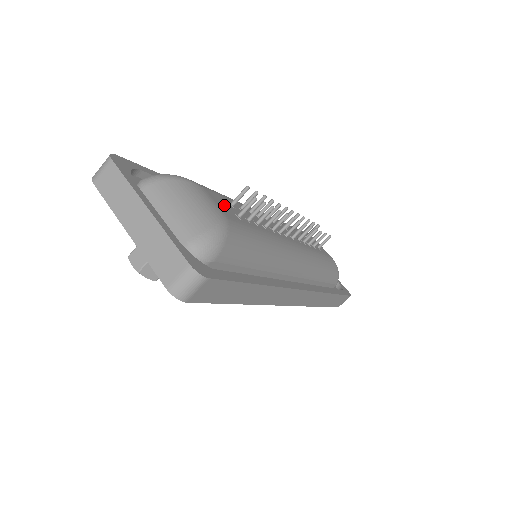
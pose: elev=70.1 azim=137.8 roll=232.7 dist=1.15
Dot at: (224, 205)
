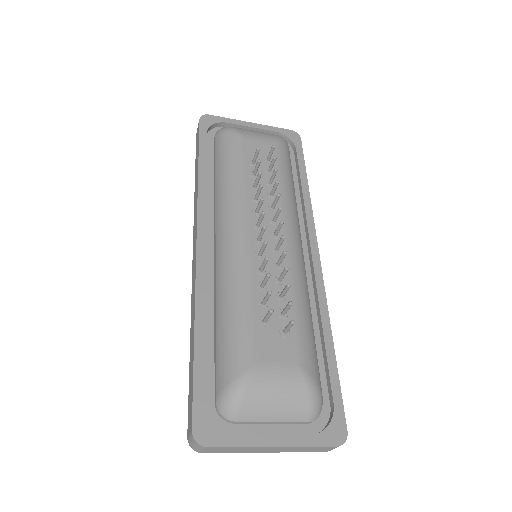
Dot at: (274, 346)
